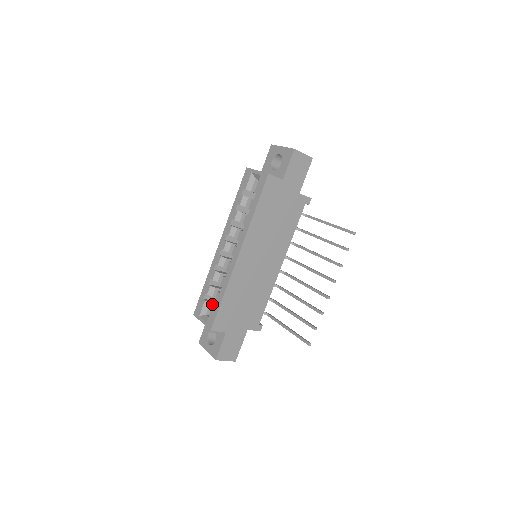
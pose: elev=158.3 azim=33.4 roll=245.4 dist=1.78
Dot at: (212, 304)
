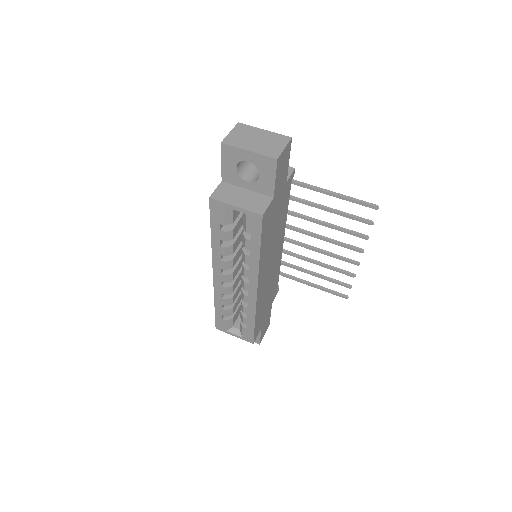
Dot at: (234, 317)
